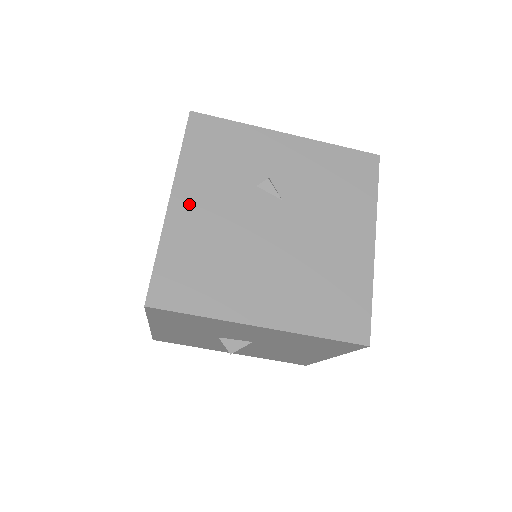
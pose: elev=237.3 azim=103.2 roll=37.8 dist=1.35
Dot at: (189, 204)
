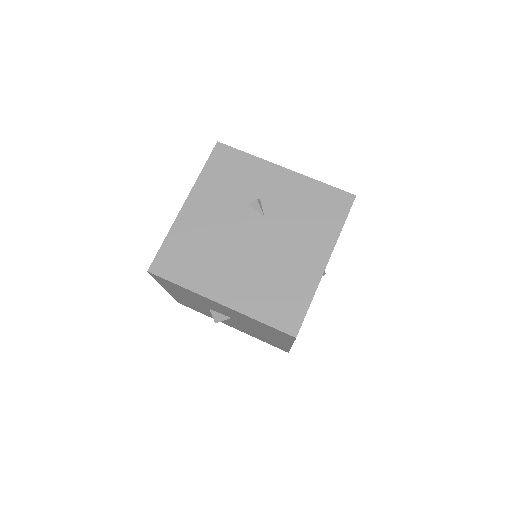
Dot at: (197, 208)
